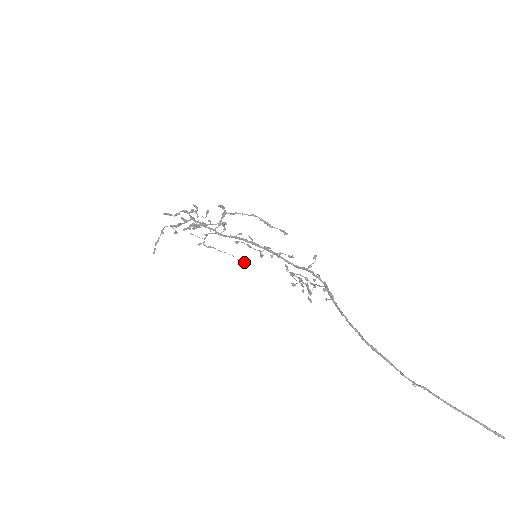
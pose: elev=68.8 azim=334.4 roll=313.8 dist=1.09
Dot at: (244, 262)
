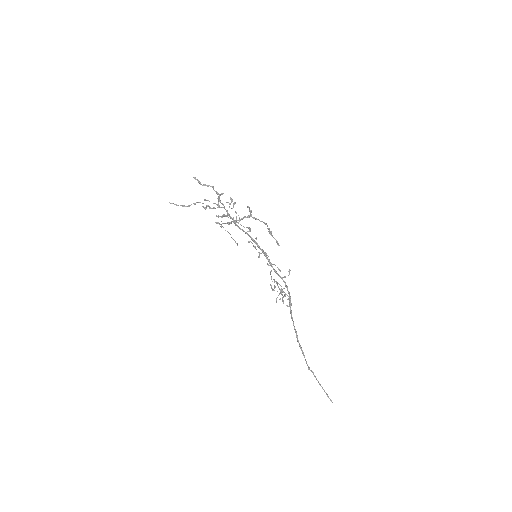
Dot at: occluded
